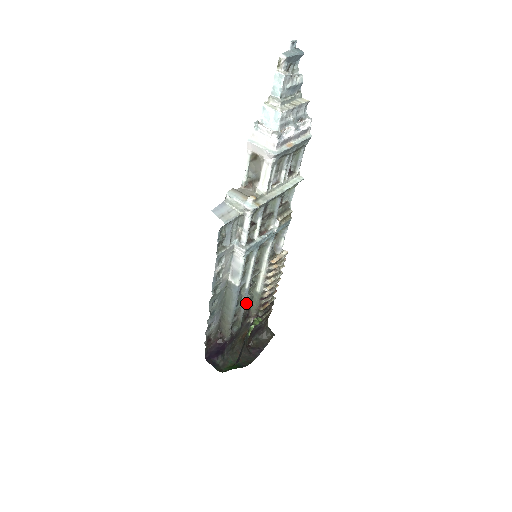
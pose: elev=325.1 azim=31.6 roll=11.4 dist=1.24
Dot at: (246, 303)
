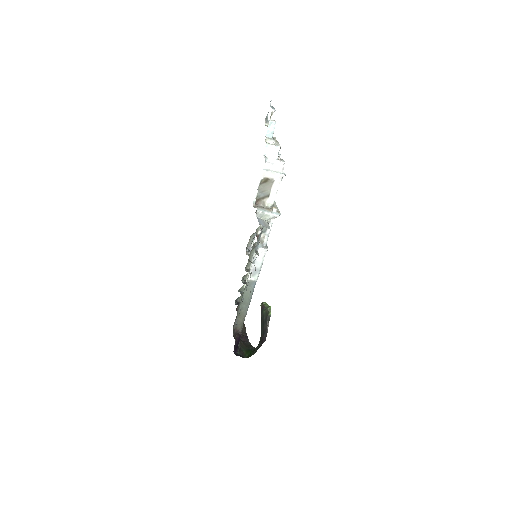
Dot at: occluded
